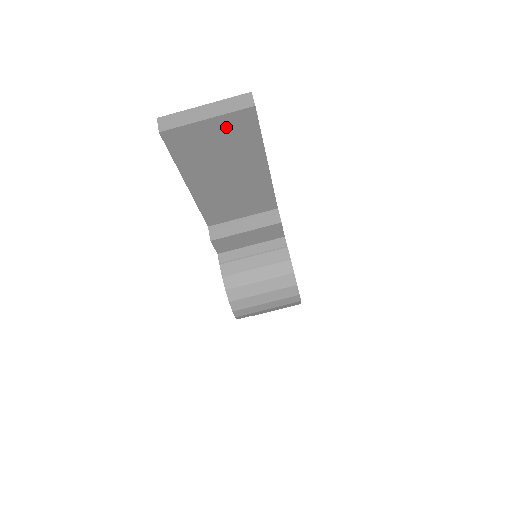
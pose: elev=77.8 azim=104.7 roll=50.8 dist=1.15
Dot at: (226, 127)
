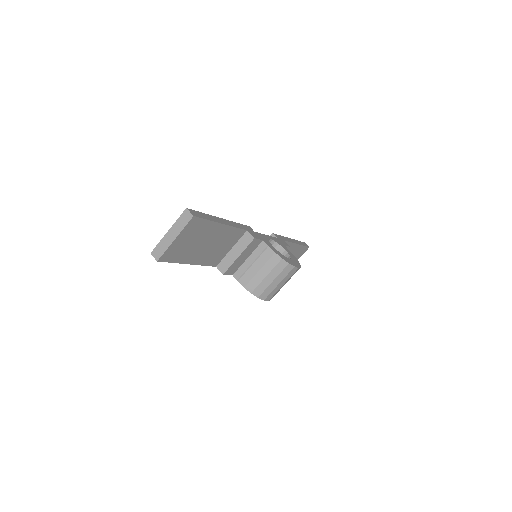
Dot at: (187, 233)
